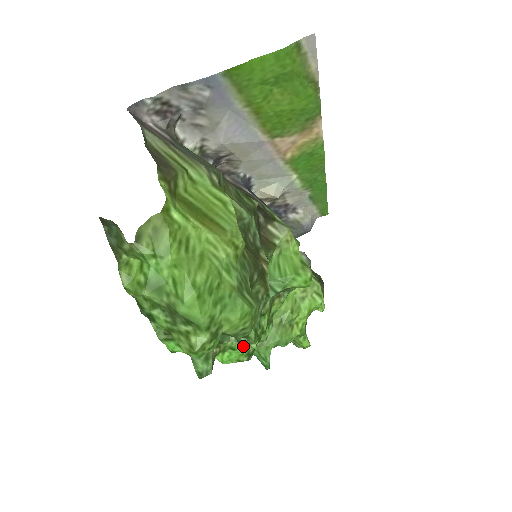
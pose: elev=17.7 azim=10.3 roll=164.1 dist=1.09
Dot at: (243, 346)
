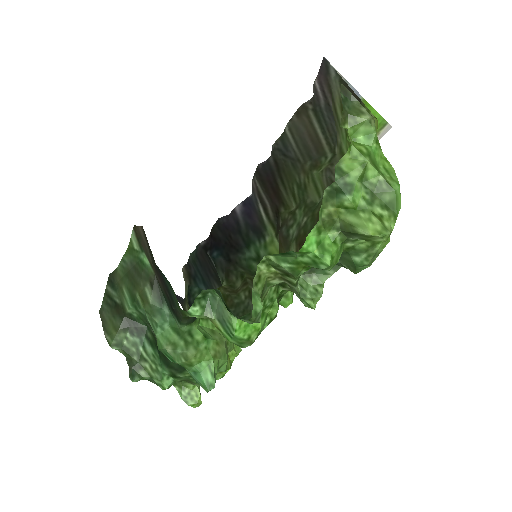
Dot at: (262, 320)
